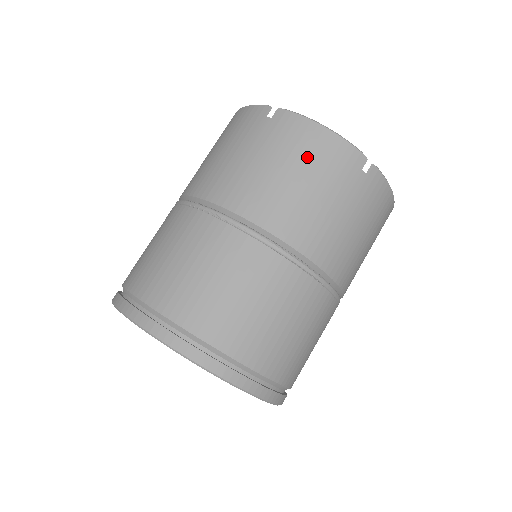
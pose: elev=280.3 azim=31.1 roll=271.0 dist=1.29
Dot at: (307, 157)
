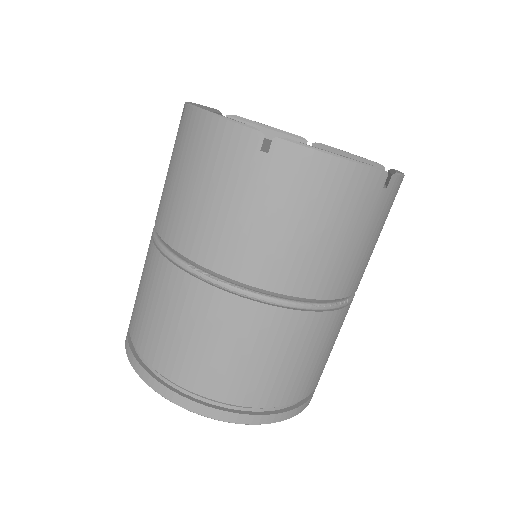
Dot at: (325, 203)
